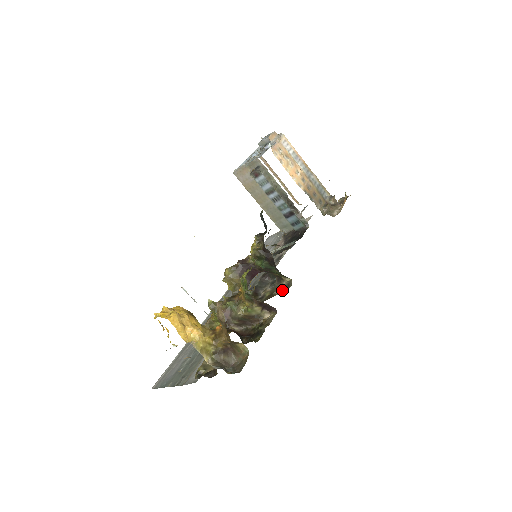
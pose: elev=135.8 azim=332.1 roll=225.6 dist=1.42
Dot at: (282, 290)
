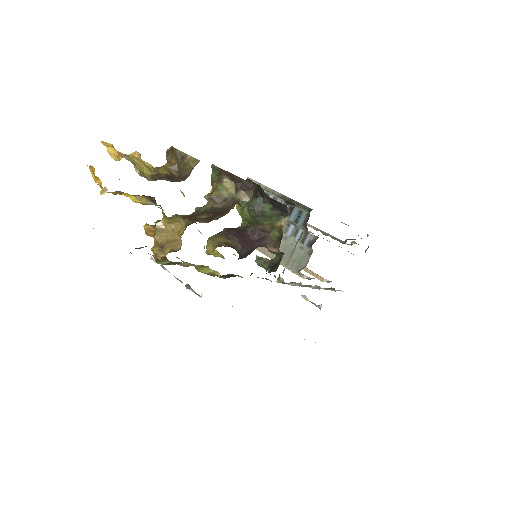
Dot at: occluded
